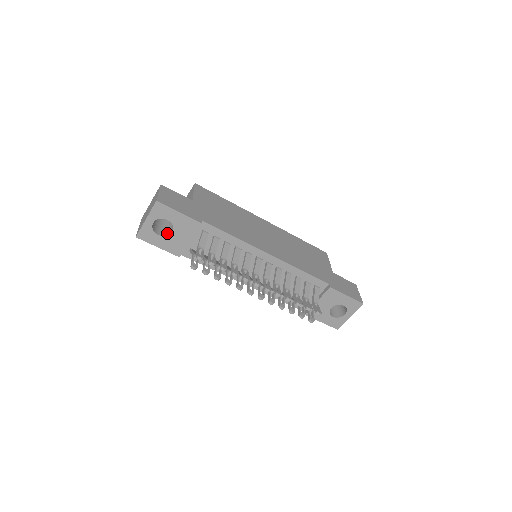
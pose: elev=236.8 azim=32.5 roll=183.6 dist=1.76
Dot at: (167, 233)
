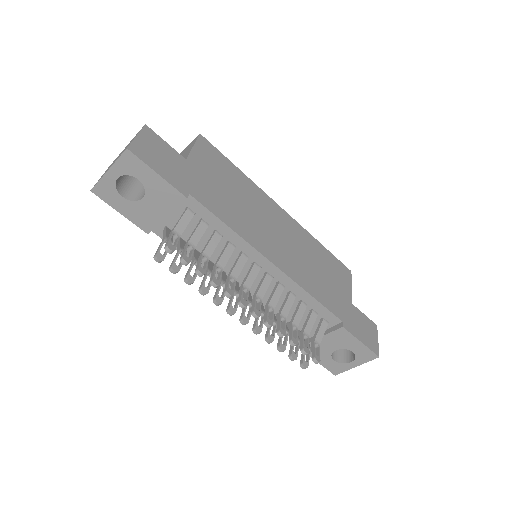
Dot at: (136, 197)
